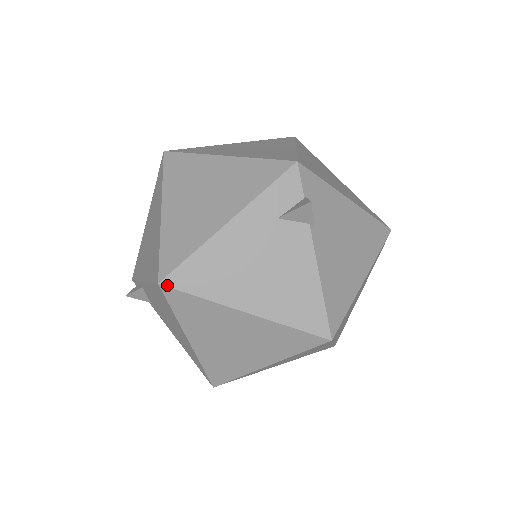
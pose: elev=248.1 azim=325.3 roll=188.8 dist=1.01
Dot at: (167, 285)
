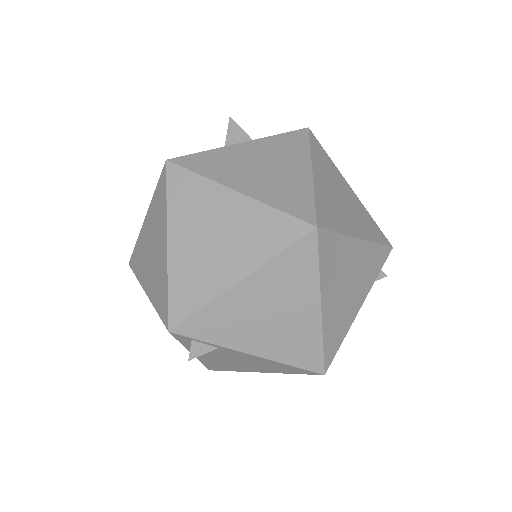
Dot at: (325, 371)
